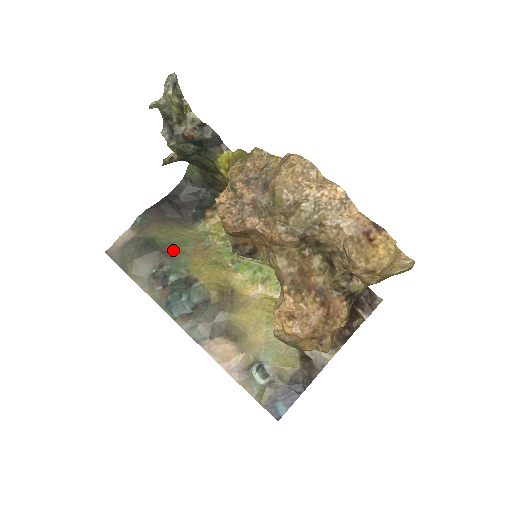
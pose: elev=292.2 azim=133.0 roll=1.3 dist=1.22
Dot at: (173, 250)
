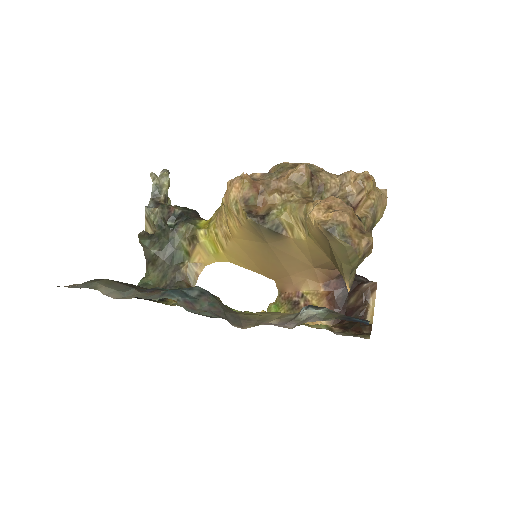
Dot at: occluded
